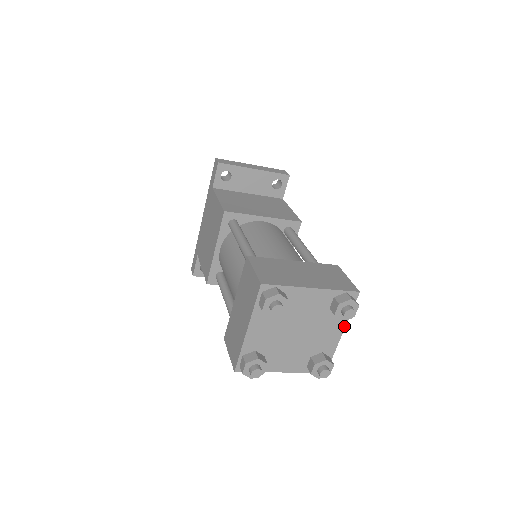
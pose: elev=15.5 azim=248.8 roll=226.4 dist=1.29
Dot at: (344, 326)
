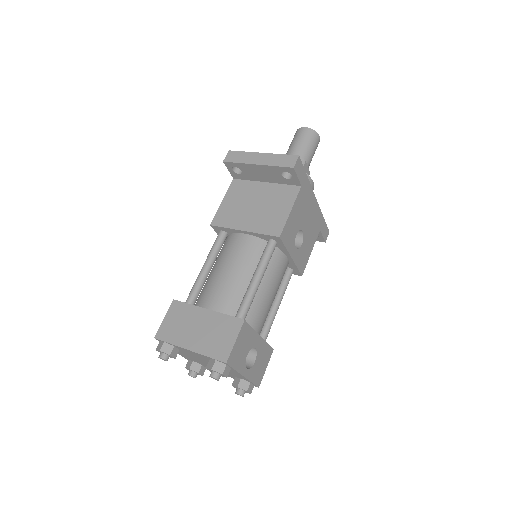
Dot at: (239, 373)
